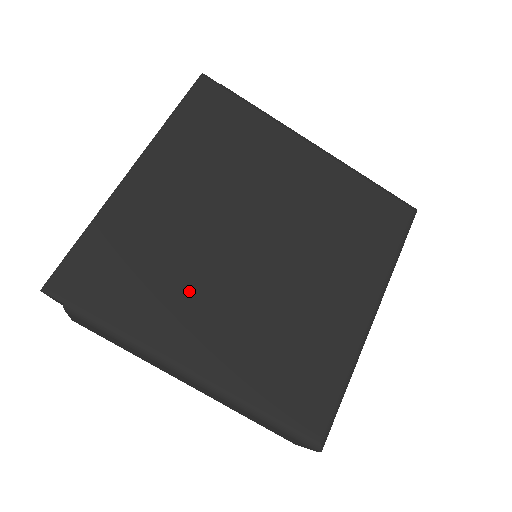
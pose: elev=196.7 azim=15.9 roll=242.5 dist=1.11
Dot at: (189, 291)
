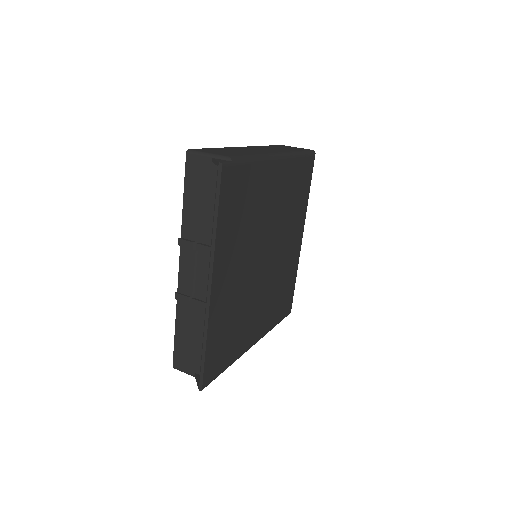
Dot at: (249, 315)
